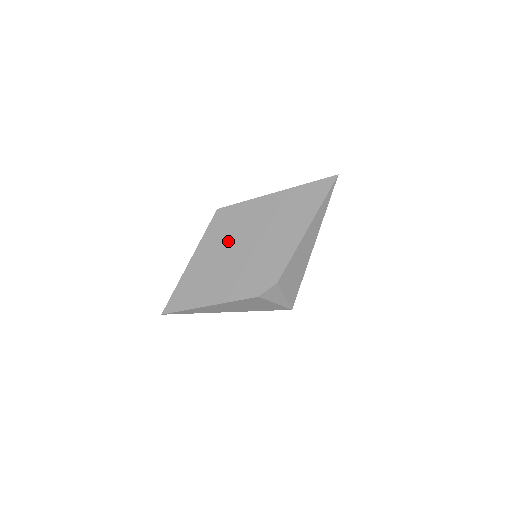
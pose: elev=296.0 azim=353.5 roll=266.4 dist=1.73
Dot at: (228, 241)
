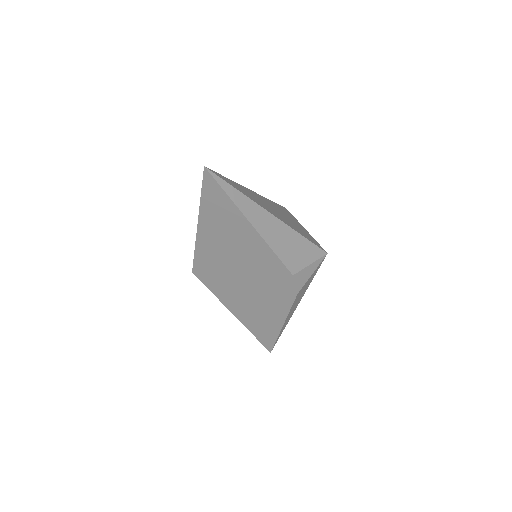
Dot at: (229, 283)
